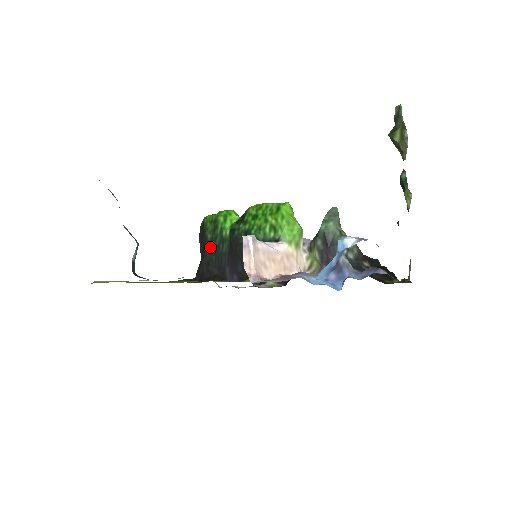
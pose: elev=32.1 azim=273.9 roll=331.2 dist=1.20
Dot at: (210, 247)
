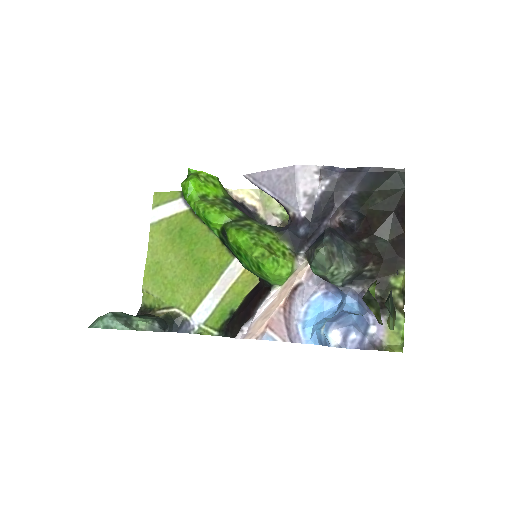
Dot at: occluded
